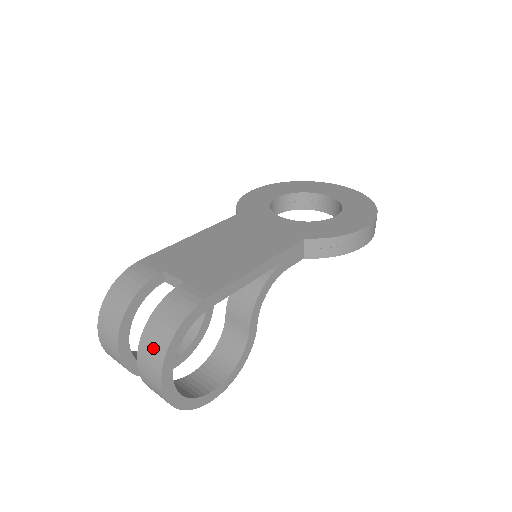
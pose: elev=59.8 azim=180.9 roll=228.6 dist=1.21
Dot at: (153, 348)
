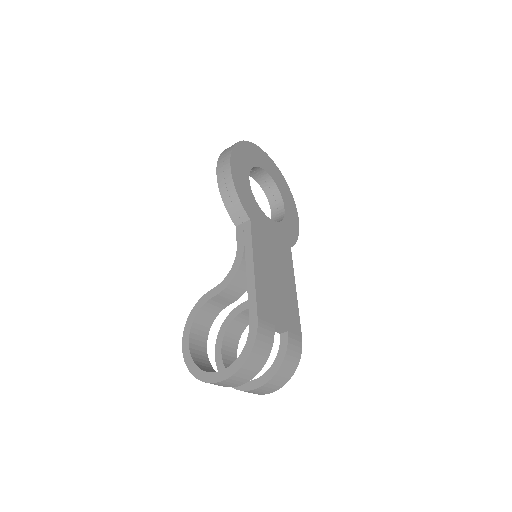
Dot at: (280, 382)
